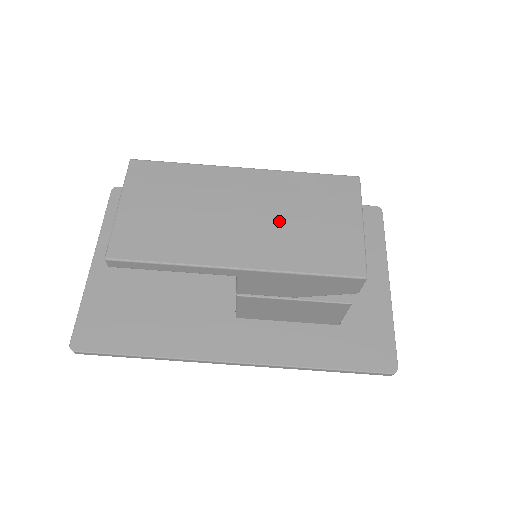
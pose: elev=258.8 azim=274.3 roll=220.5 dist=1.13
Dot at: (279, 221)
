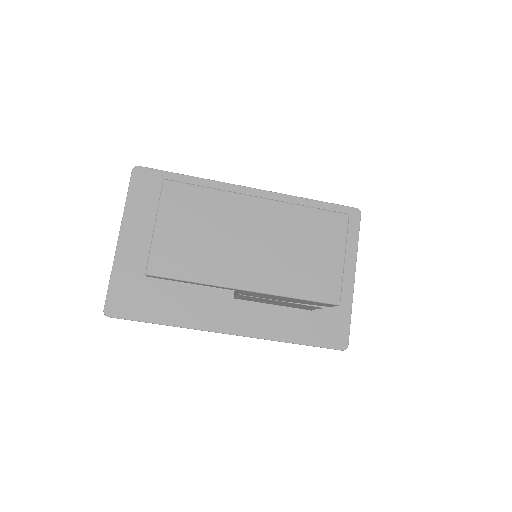
Dot at: (281, 251)
